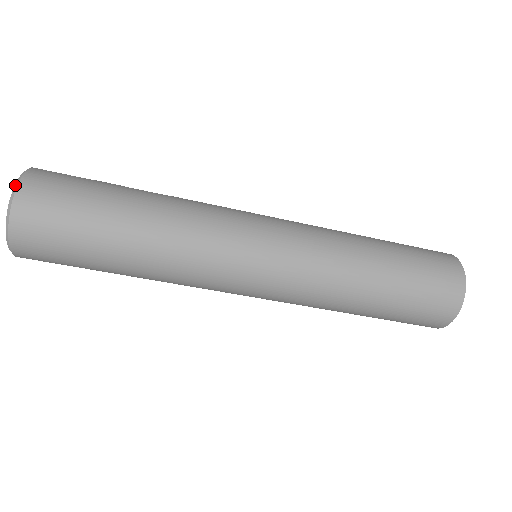
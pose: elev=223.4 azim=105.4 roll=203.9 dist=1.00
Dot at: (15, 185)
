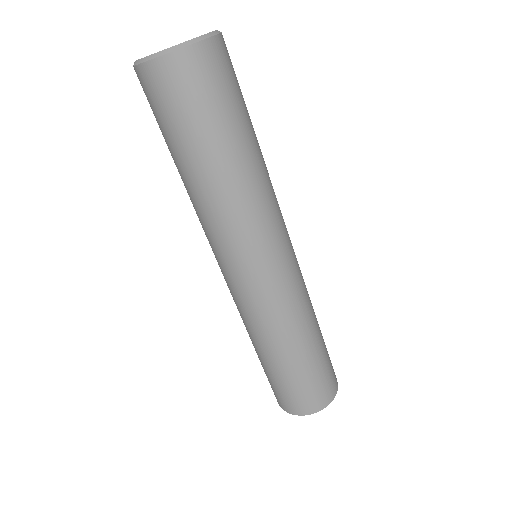
Dot at: occluded
